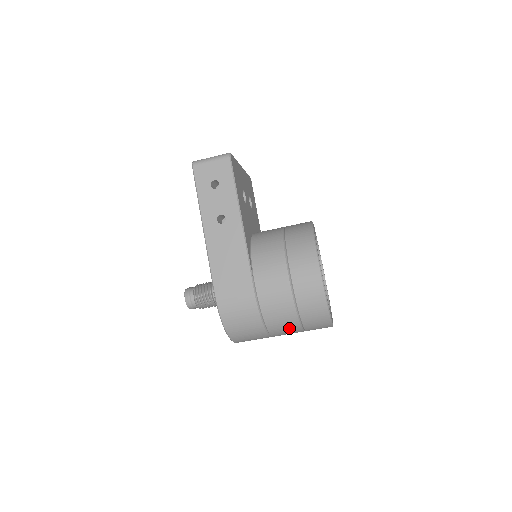
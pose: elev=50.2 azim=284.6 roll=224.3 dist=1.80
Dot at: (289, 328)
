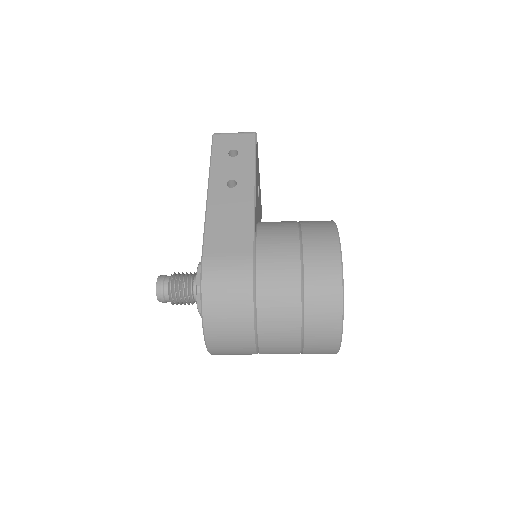
Dot at: (285, 326)
